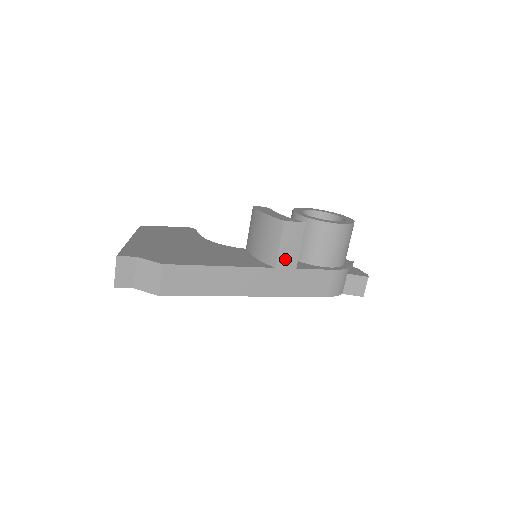
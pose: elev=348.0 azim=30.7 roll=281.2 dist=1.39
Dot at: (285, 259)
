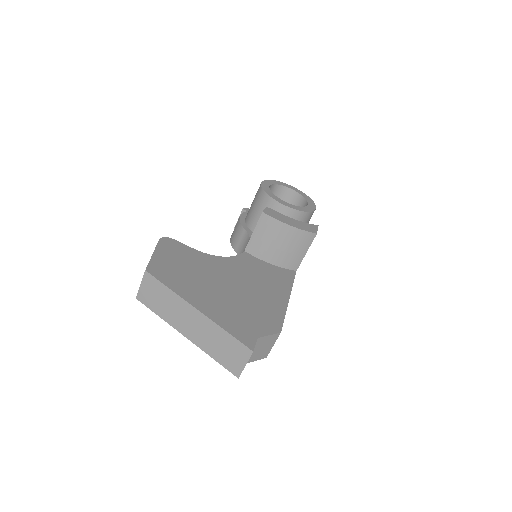
Dot at: occluded
